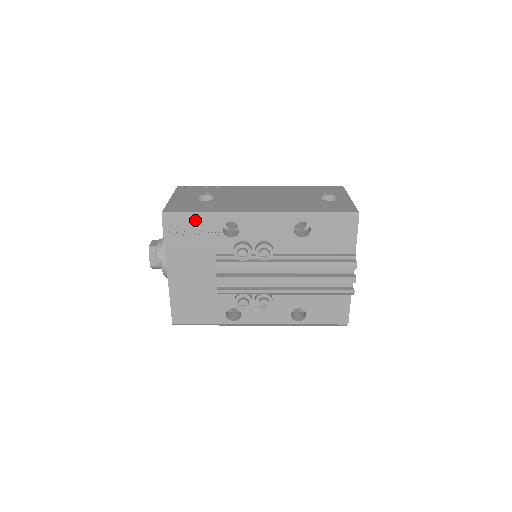
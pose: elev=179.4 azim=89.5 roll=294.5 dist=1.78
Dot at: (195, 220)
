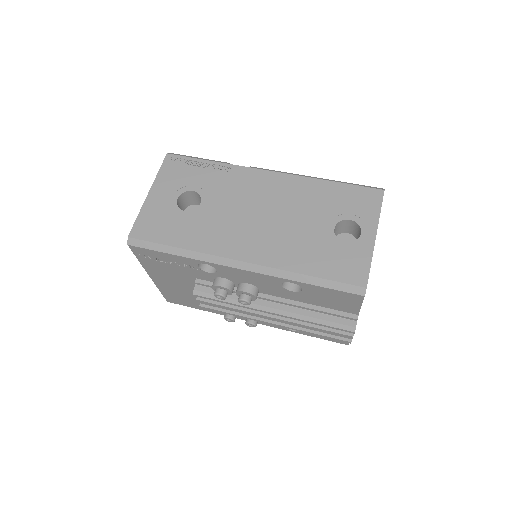
Dot at: (165, 254)
